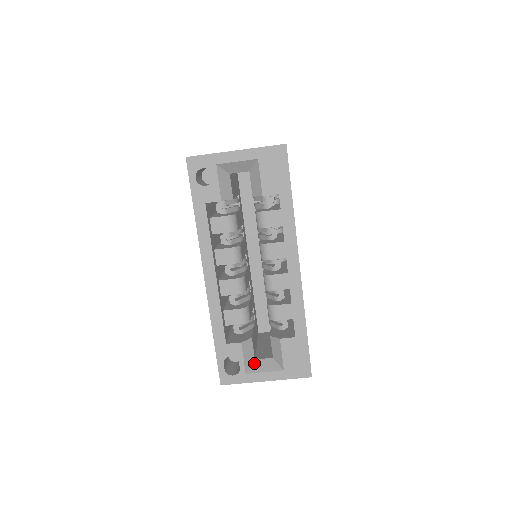
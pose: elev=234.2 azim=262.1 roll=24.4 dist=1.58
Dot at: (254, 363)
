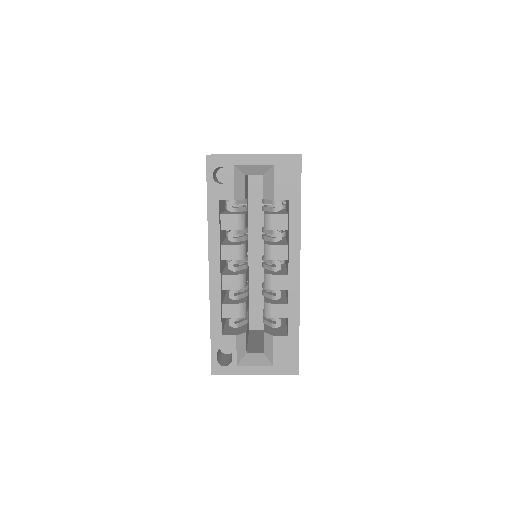
Dot at: (245, 356)
